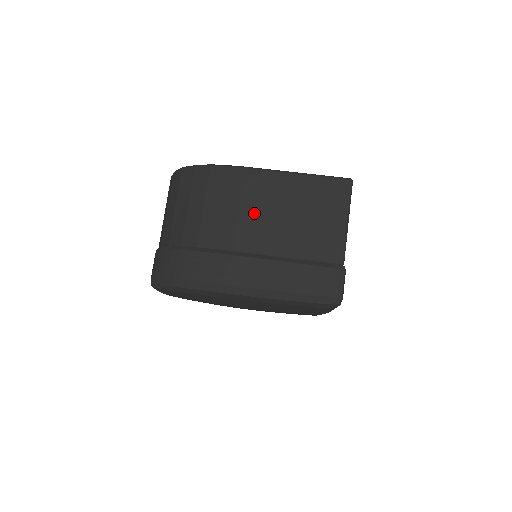
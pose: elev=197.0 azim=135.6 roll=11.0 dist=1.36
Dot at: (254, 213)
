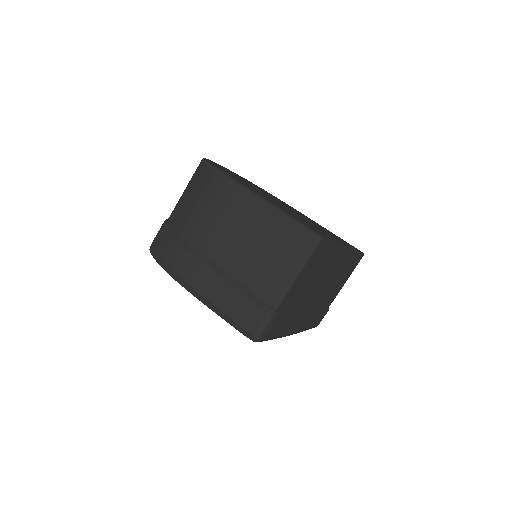
Dot at: (227, 229)
